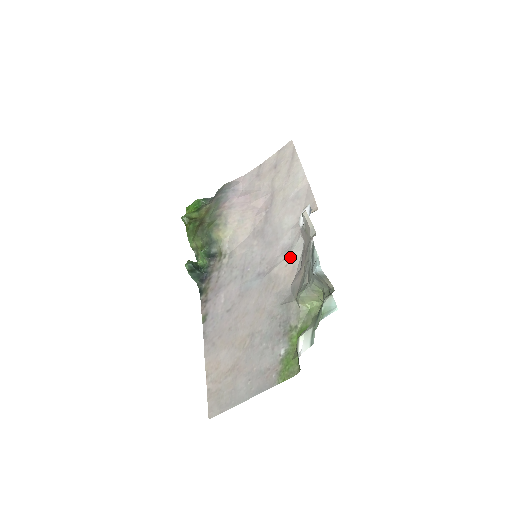
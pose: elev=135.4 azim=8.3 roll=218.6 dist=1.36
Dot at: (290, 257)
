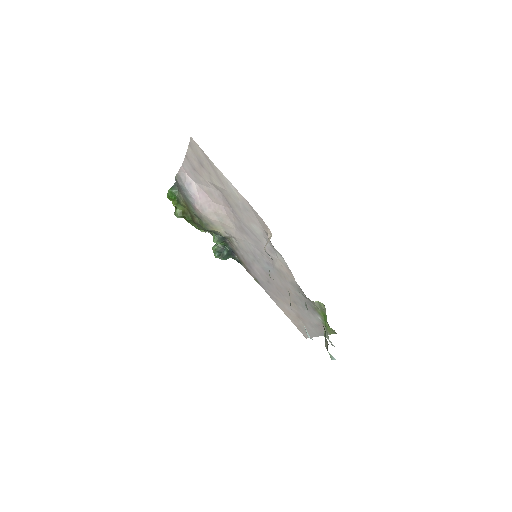
Dot at: (280, 261)
